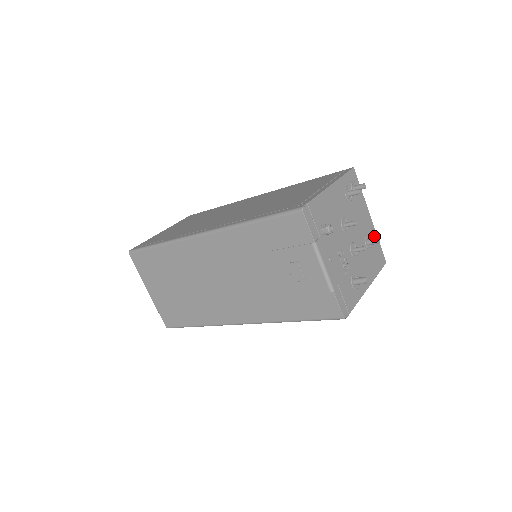
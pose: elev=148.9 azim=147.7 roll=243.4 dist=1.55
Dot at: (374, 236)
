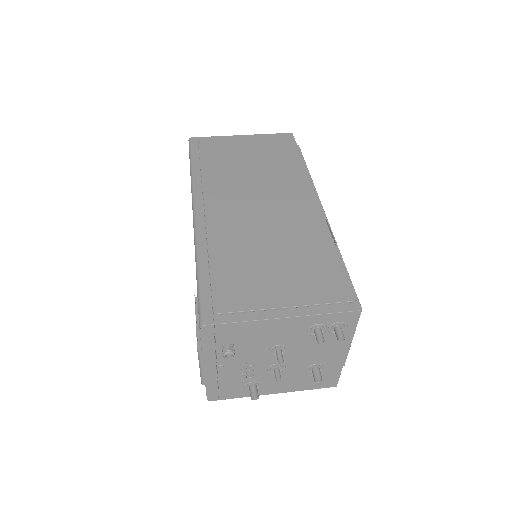
Dot at: (335, 366)
